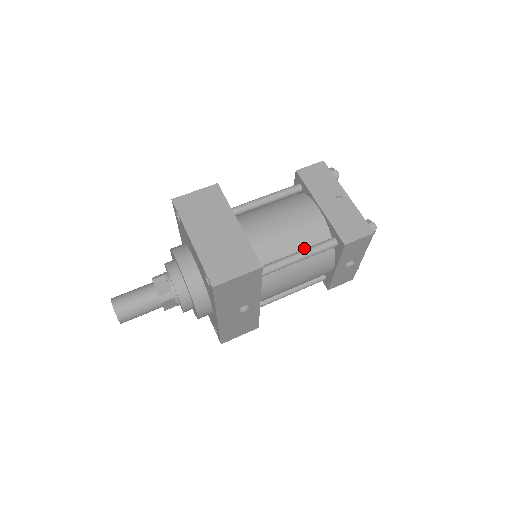
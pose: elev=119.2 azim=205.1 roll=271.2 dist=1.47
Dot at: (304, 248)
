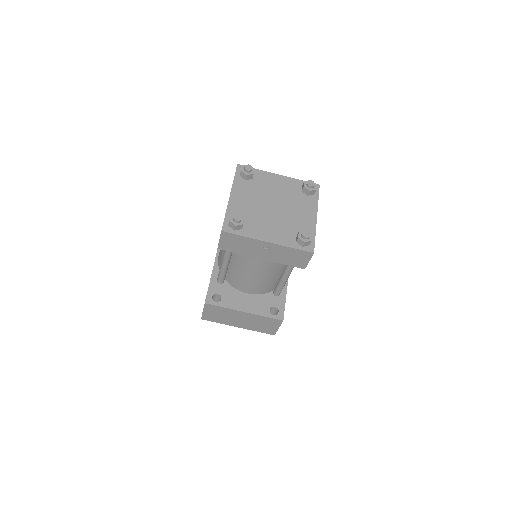
Dot at: (282, 269)
